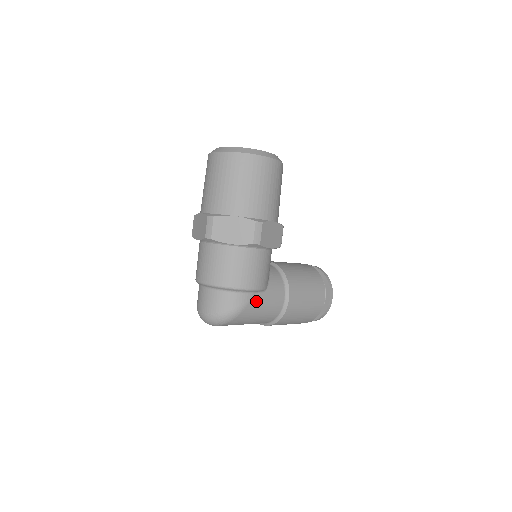
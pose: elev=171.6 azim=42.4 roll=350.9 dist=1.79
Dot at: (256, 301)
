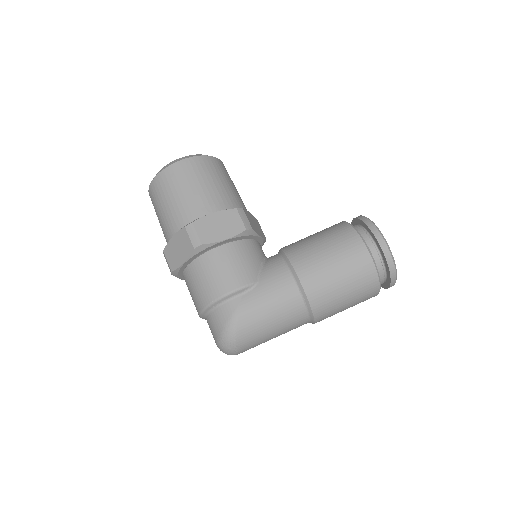
Dot at: (248, 302)
